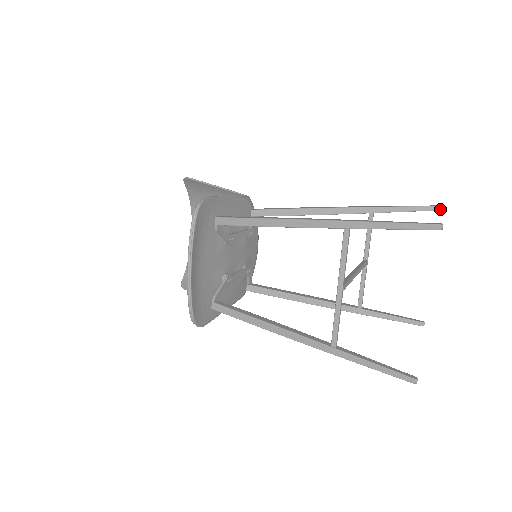
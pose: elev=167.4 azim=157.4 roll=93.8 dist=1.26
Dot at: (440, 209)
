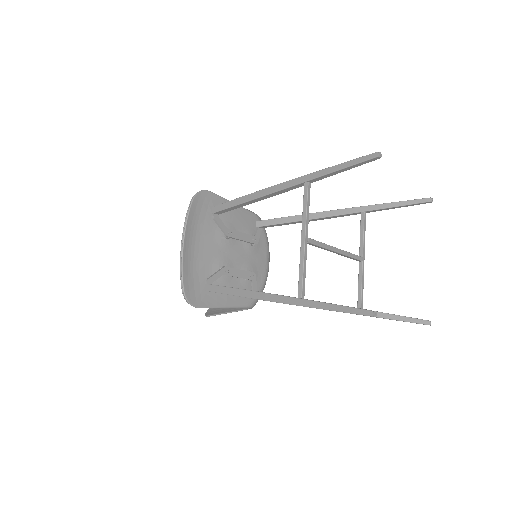
Dot at: (429, 201)
